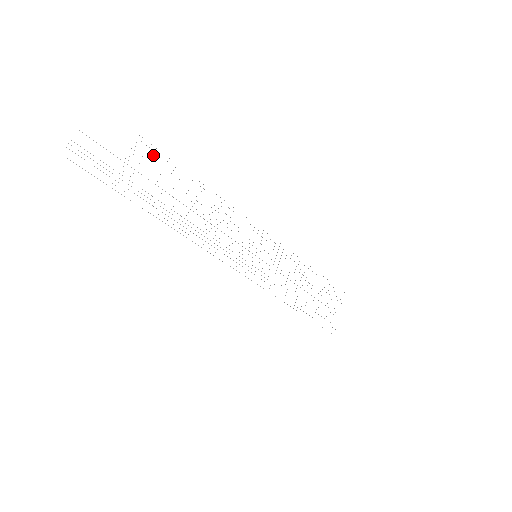
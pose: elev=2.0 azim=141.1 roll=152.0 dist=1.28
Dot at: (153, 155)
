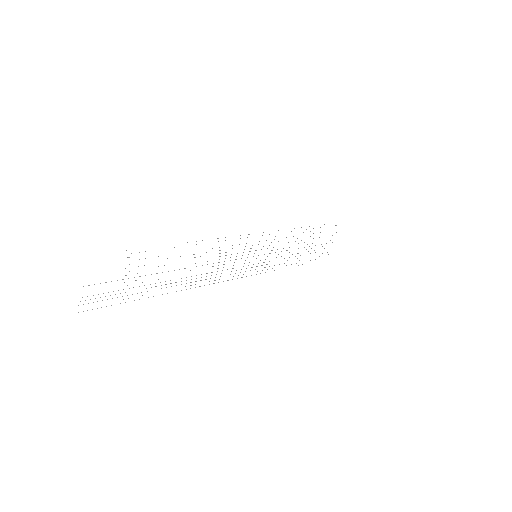
Dot at: occluded
